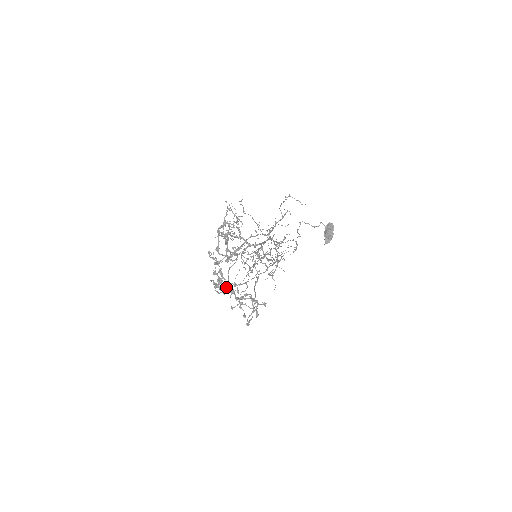
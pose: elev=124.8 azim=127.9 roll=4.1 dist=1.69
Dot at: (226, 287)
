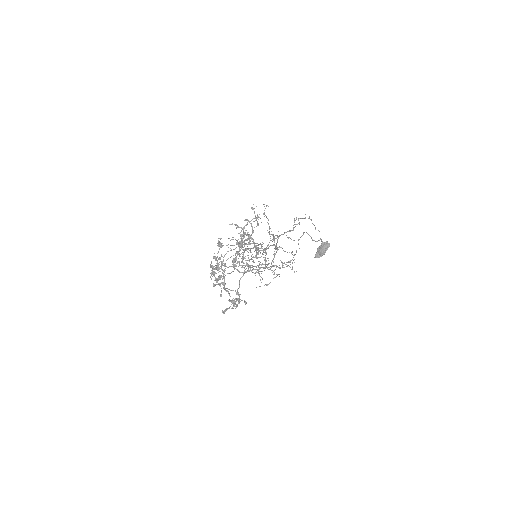
Dot at: occluded
